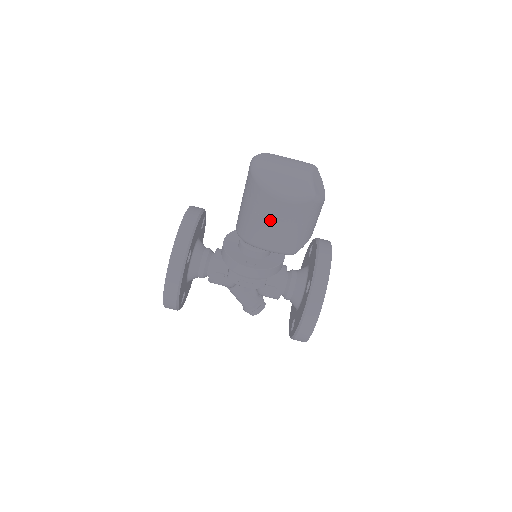
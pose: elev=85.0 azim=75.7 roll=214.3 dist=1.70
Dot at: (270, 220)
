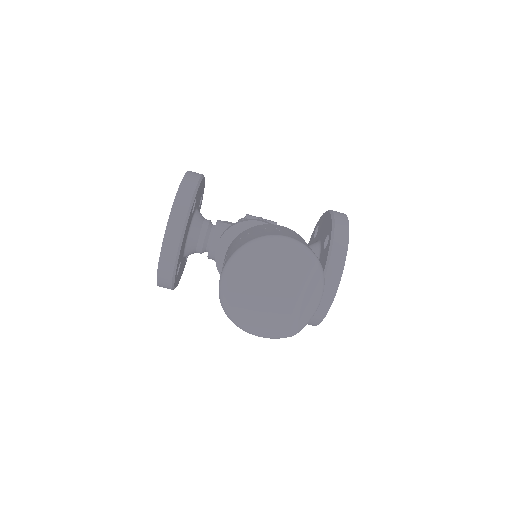
Dot at: occluded
